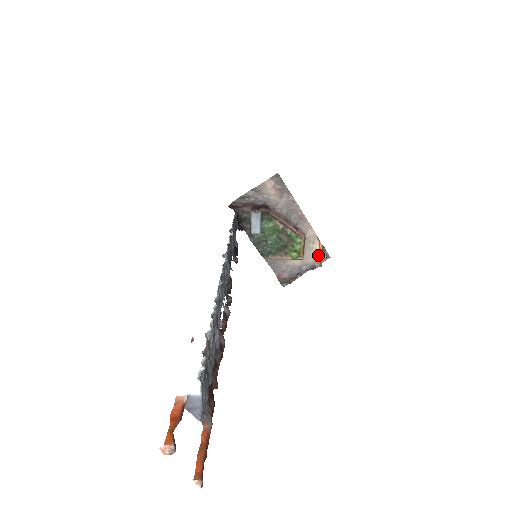
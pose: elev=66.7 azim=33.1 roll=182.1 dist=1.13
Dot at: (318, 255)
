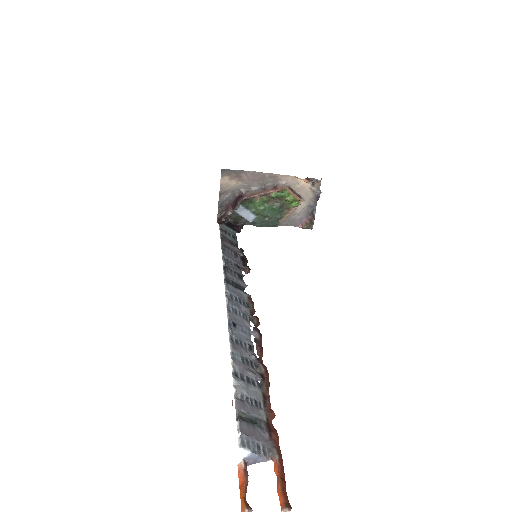
Dot at: (311, 187)
